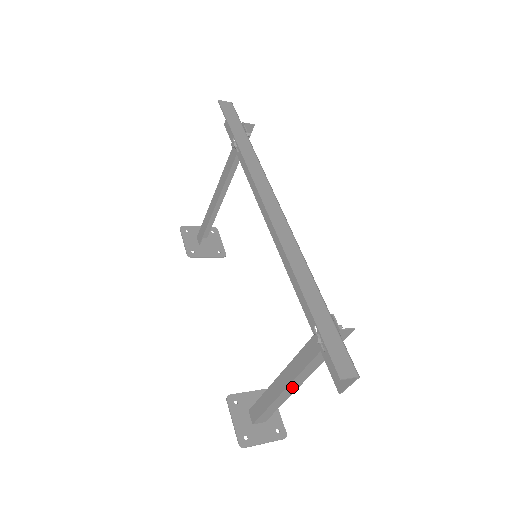
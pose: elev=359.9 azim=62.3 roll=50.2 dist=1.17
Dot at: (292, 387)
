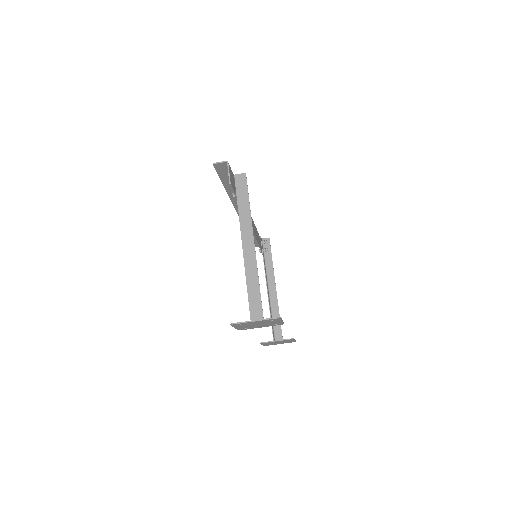
Dot at: (248, 250)
